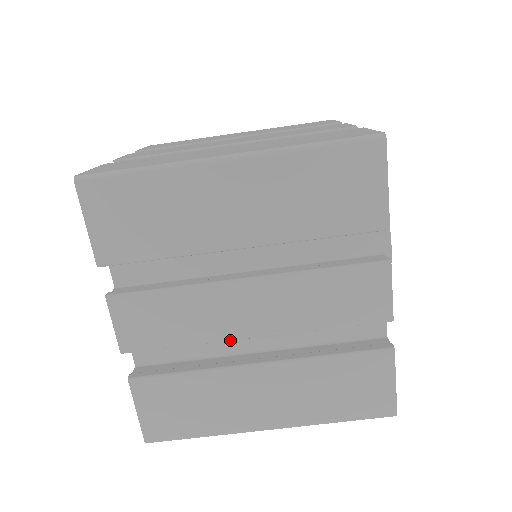
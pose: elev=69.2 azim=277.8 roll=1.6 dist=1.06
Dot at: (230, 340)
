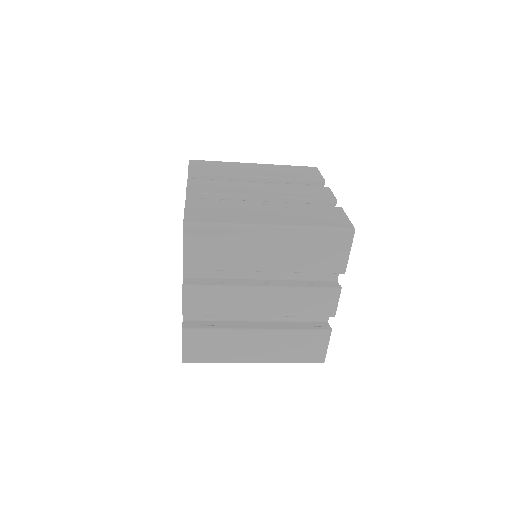
Dot at: occluded
